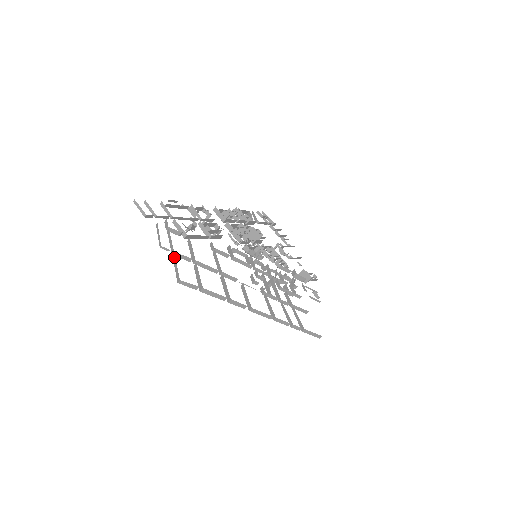
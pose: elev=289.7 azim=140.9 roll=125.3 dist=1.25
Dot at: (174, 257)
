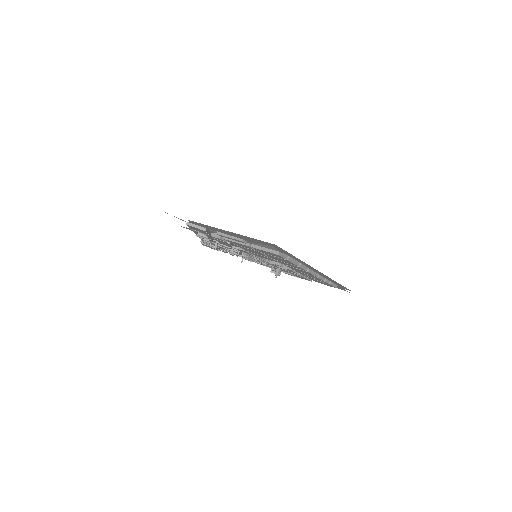
Dot at: (254, 245)
